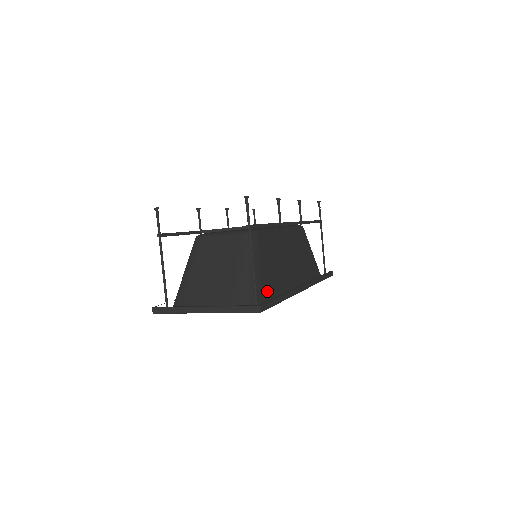
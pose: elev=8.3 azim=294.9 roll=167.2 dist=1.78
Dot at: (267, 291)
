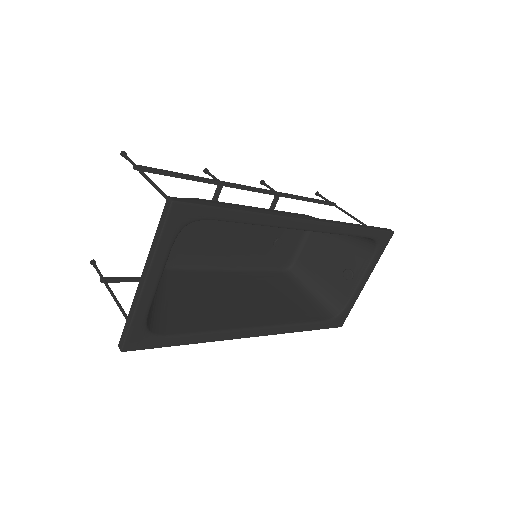
Dot at: occluded
